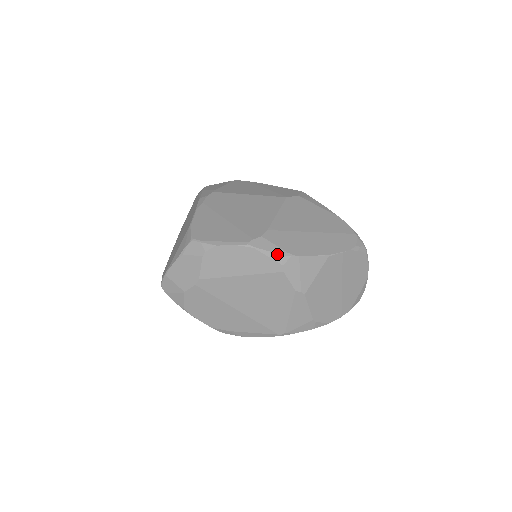
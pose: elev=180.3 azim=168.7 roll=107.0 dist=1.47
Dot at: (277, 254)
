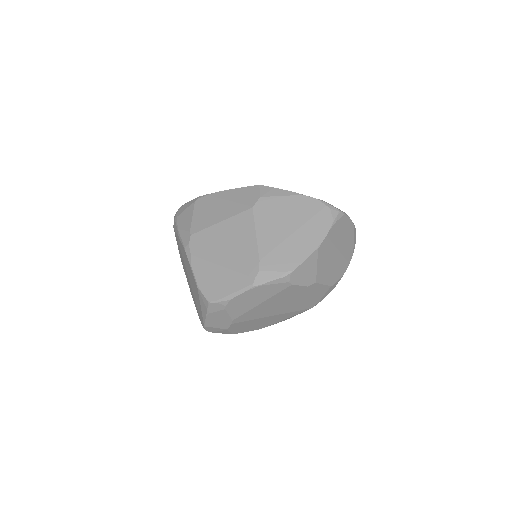
Dot at: (280, 279)
